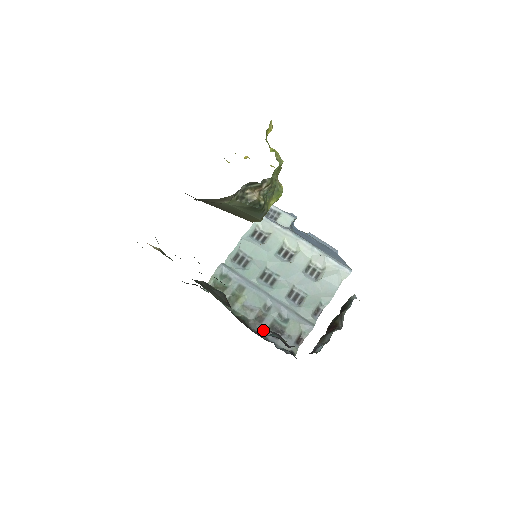
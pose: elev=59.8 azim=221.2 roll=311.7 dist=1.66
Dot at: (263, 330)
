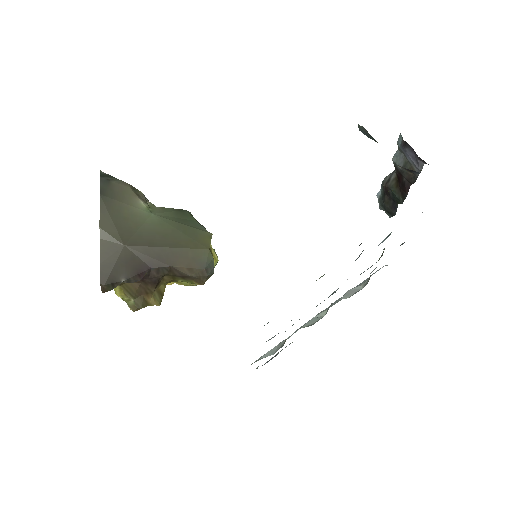
Dot at: occluded
